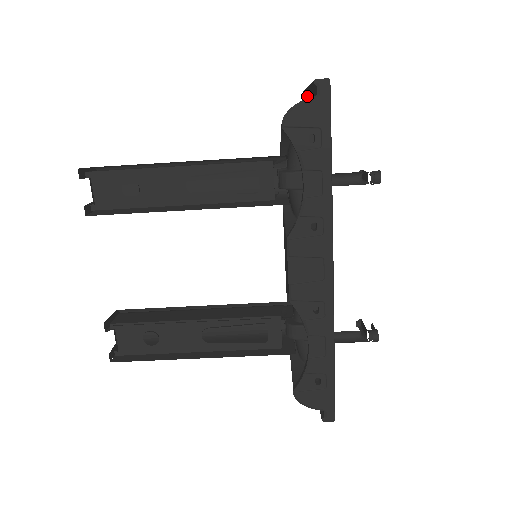
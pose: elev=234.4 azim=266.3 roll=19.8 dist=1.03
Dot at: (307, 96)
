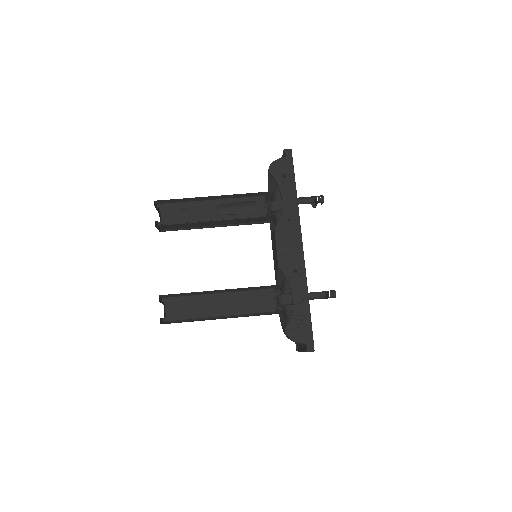
Dot at: occluded
